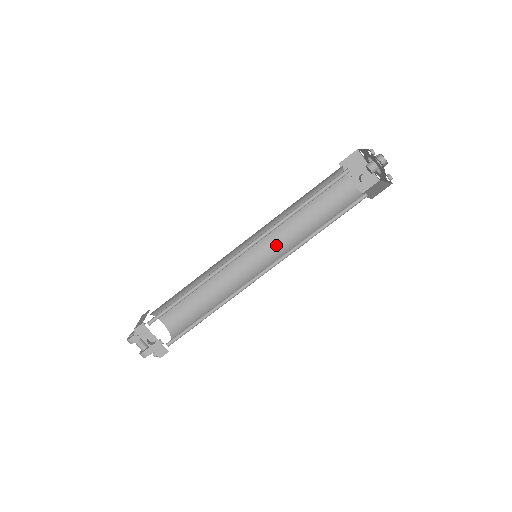
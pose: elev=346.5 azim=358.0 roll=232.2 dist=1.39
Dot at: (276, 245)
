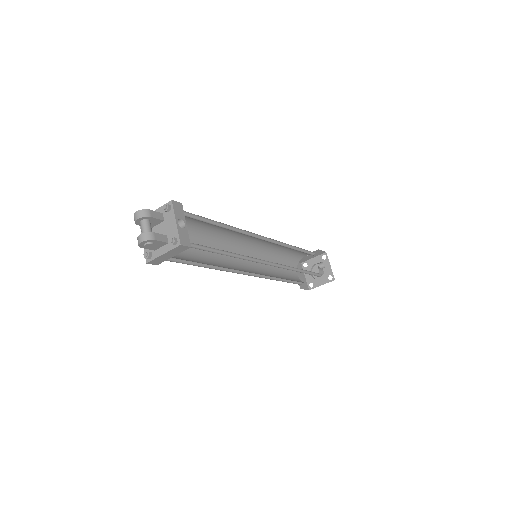
Dot at: (256, 270)
